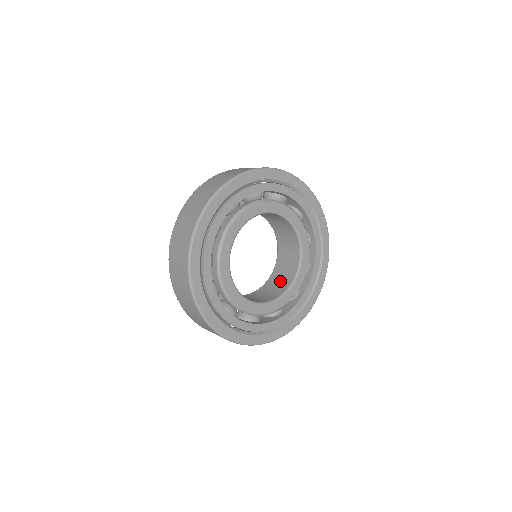
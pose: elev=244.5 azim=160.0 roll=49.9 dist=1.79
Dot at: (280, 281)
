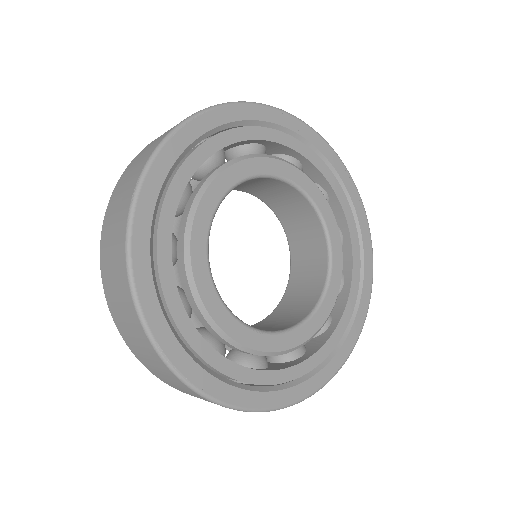
Dot at: (308, 275)
